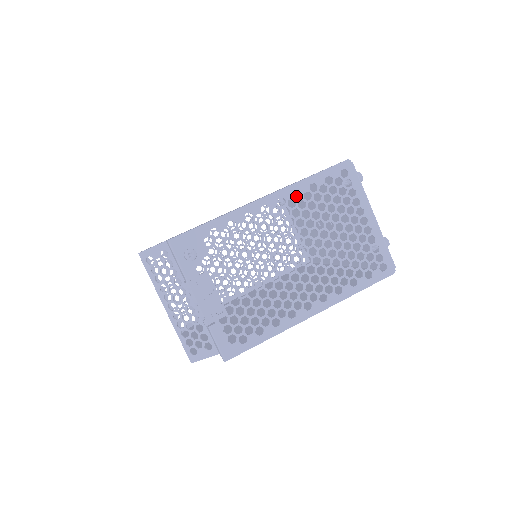
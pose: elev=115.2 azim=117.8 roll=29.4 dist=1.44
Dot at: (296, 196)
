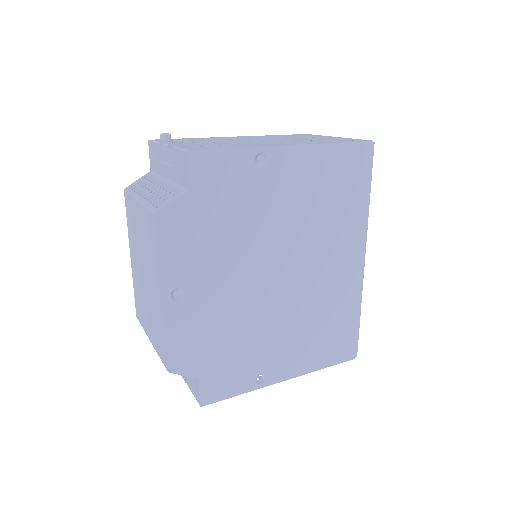
Dot at: occluded
